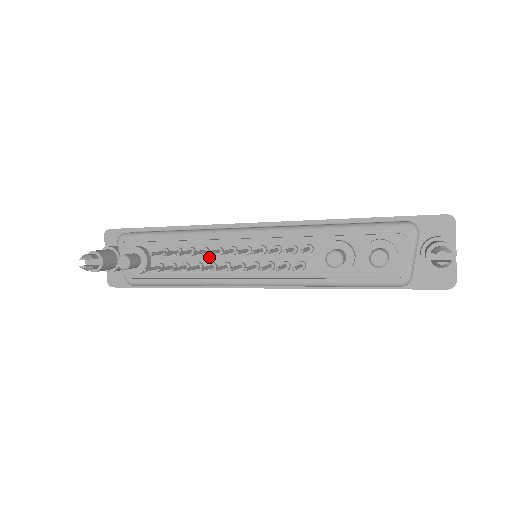
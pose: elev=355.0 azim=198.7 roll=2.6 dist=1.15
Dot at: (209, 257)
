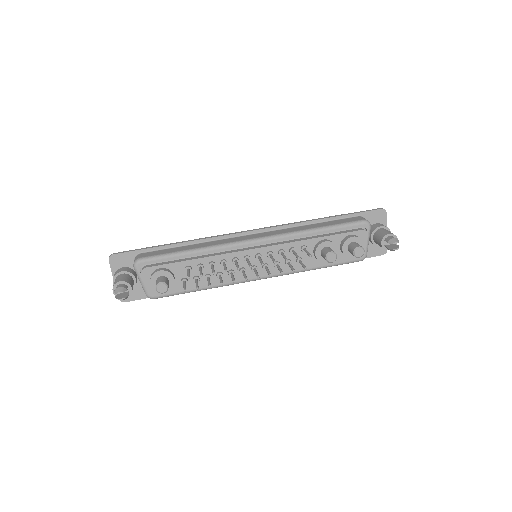
Dot at: (227, 266)
